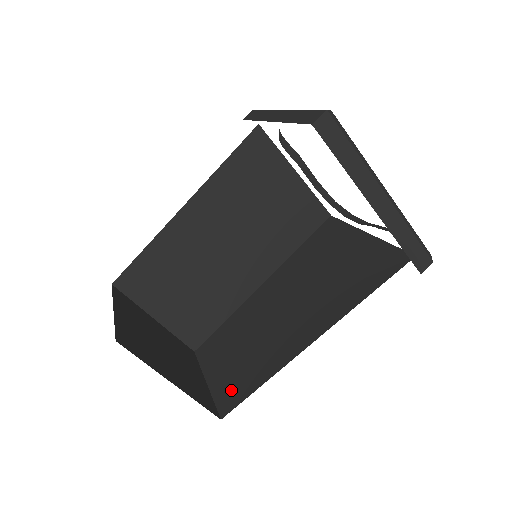
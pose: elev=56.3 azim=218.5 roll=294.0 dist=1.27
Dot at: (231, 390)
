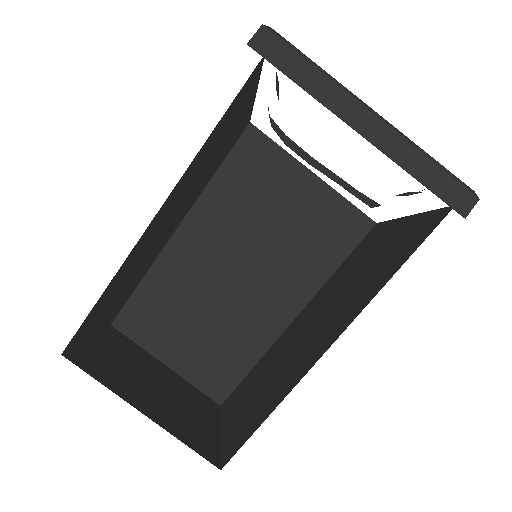
Dot at: (215, 374)
